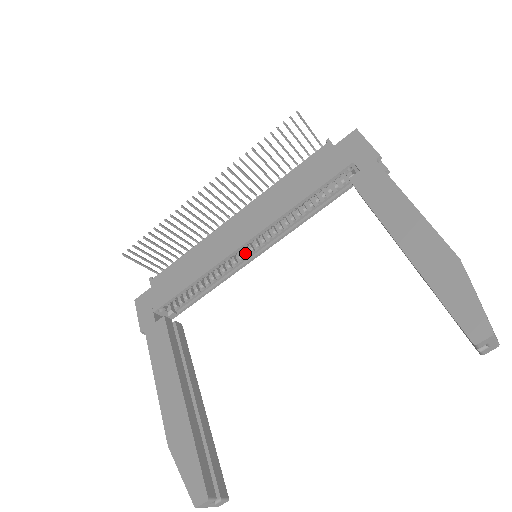
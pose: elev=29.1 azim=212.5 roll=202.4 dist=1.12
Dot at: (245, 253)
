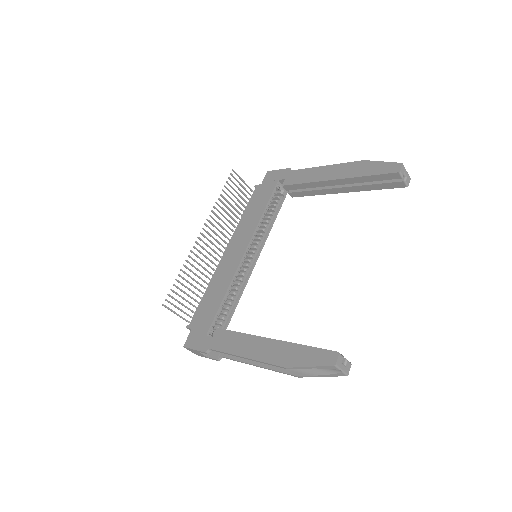
Dot at: (246, 265)
